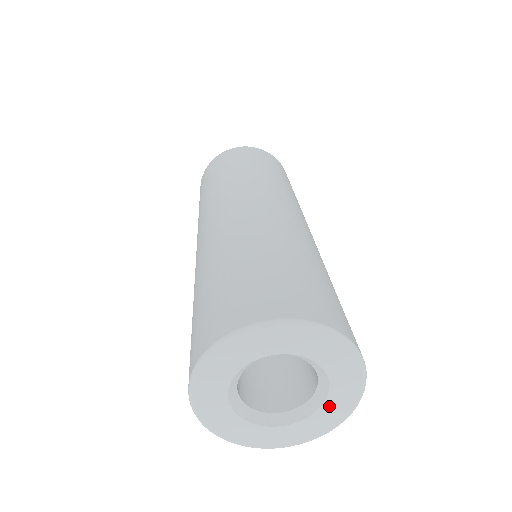
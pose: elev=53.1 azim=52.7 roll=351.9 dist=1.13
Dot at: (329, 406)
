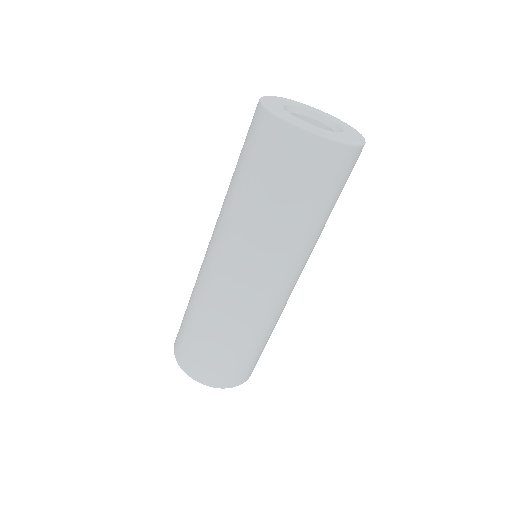
Dot at: (347, 130)
